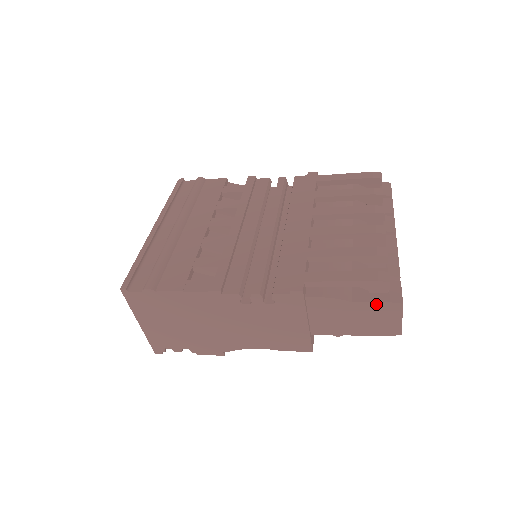
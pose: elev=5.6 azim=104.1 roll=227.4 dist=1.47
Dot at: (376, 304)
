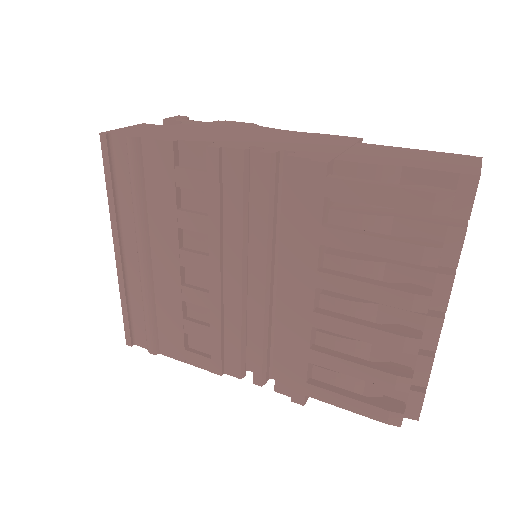
Dot at: occluded
